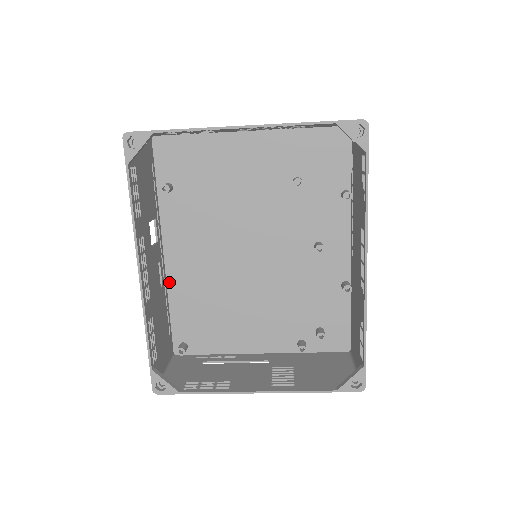
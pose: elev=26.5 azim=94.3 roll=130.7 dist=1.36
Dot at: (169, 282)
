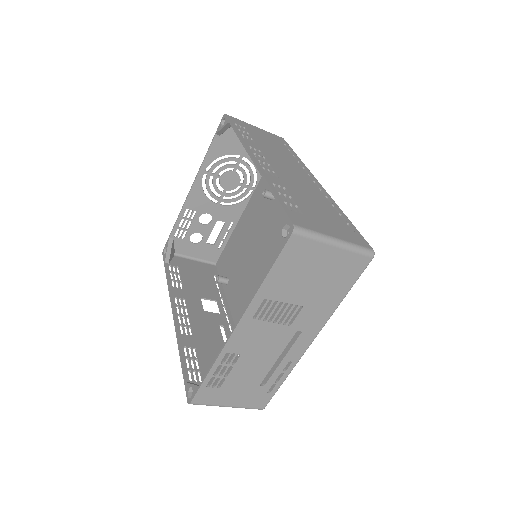
Dot at: occluded
